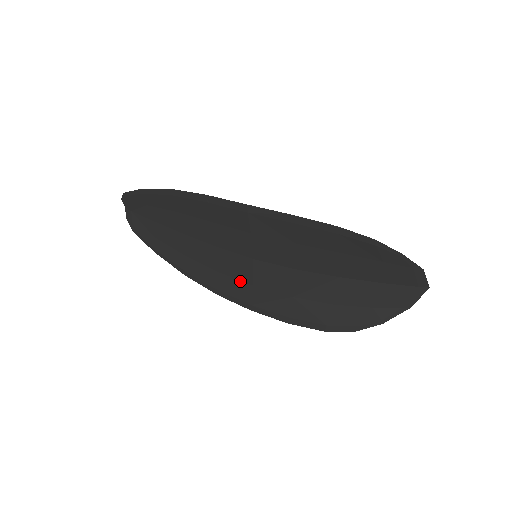
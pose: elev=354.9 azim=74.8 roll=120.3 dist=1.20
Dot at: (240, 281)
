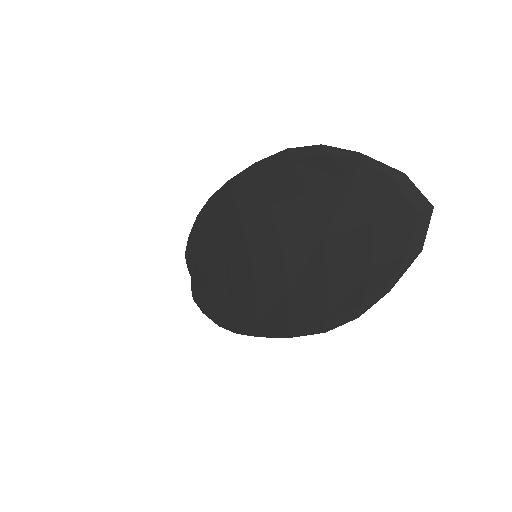
Dot at: (247, 298)
